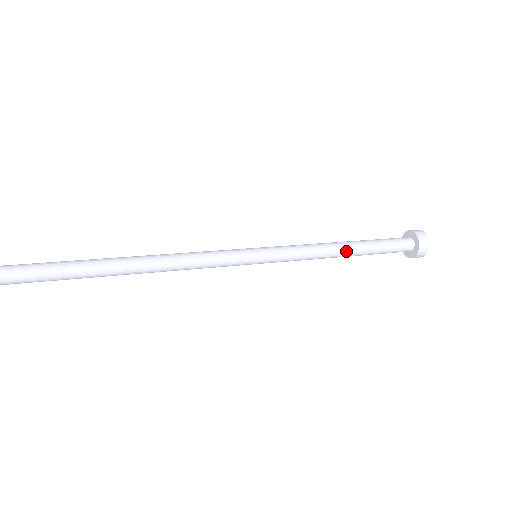
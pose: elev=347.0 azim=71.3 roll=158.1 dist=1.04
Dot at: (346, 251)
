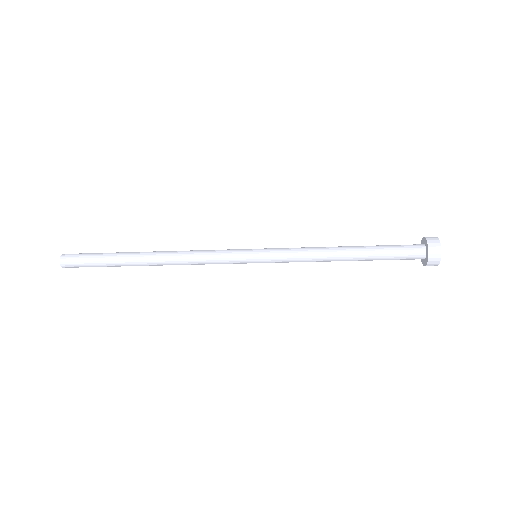
Dot at: (344, 249)
